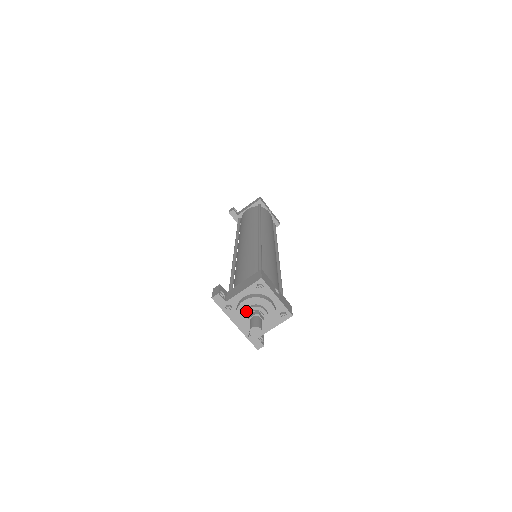
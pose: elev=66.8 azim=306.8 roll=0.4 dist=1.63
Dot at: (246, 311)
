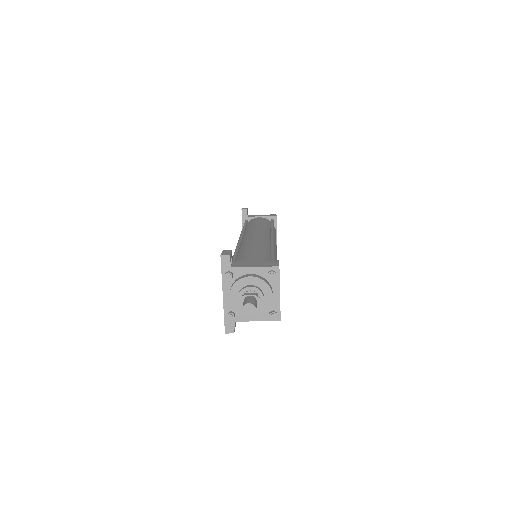
Dot at: (246, 287)
